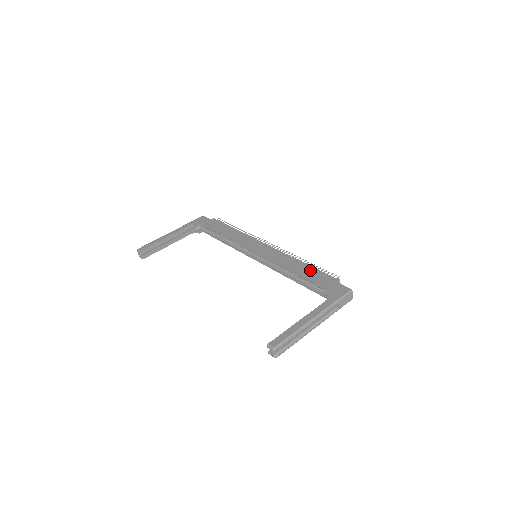
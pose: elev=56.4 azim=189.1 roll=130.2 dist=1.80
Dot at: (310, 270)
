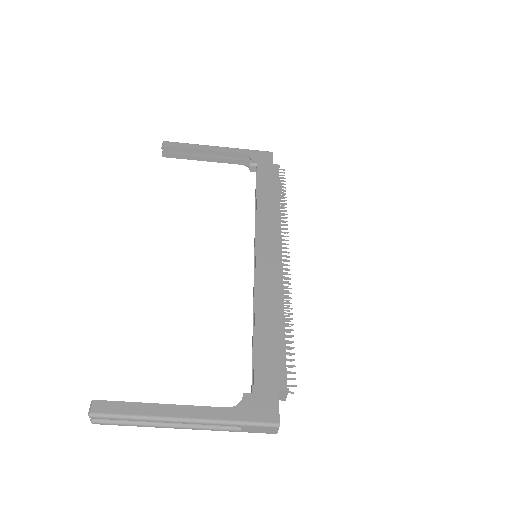
Dot at: (275, 339)
